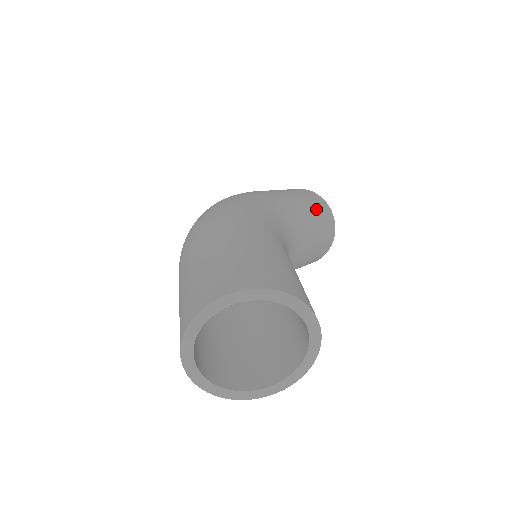
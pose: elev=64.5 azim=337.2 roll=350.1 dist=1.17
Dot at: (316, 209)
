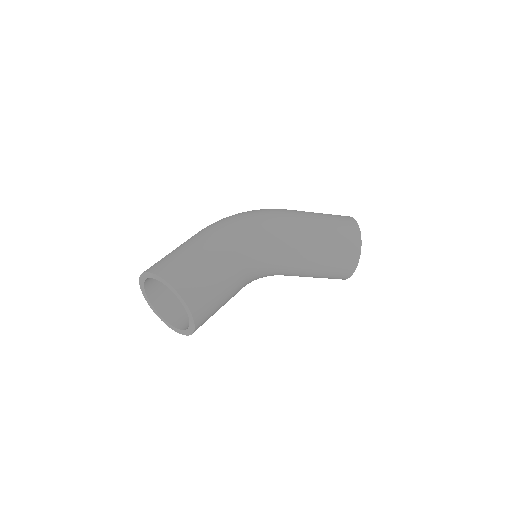
Dot at: (336, 242)
